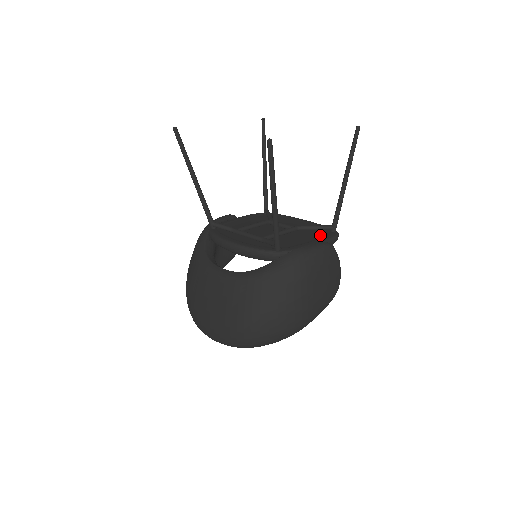
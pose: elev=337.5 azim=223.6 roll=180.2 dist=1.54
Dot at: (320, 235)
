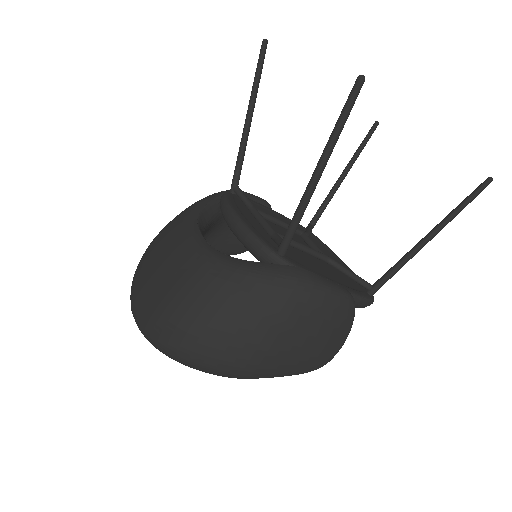
Dot at: (349, 284)
